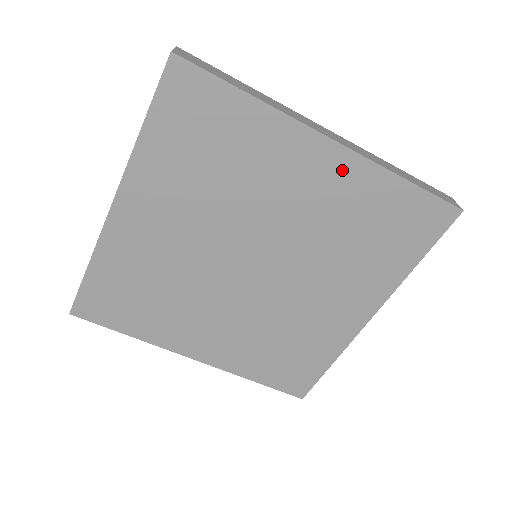
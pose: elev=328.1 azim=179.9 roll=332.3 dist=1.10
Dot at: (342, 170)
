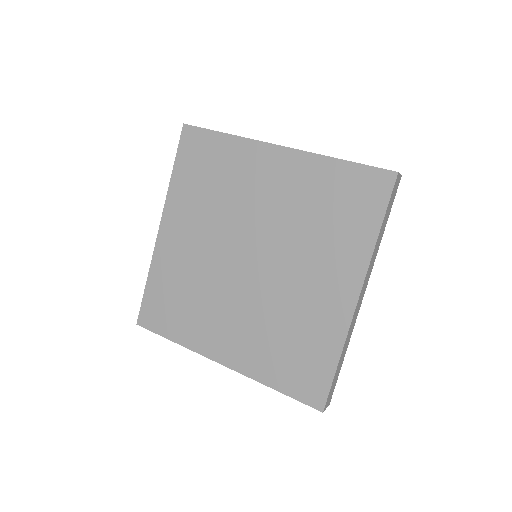
Dot at: (293, 165)
